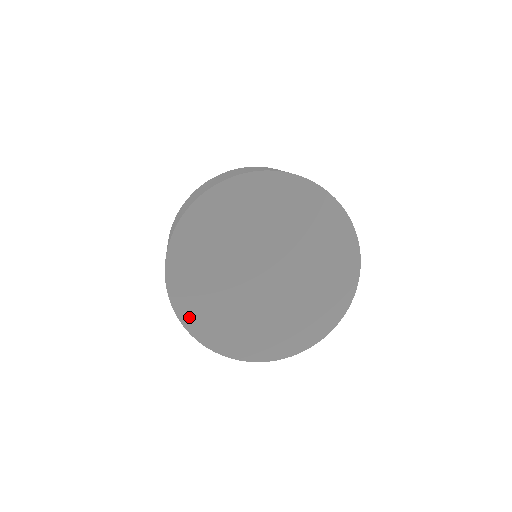
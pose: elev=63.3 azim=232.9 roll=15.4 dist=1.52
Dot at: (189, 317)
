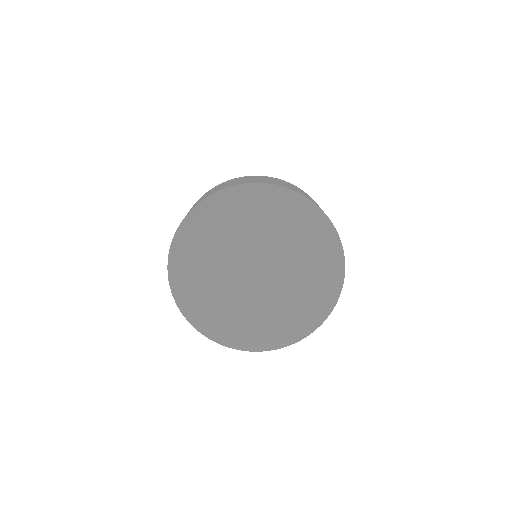
Dot at: (231, 340)
